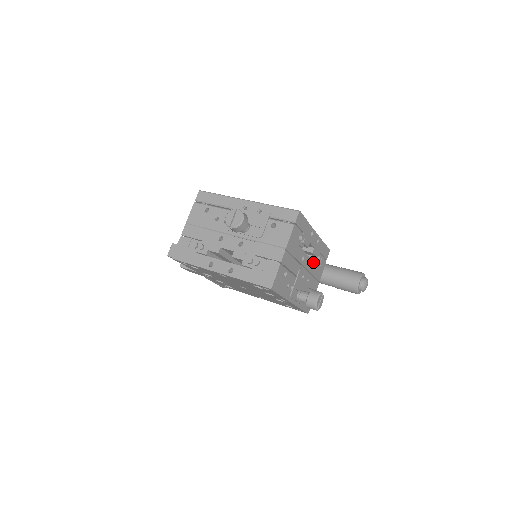
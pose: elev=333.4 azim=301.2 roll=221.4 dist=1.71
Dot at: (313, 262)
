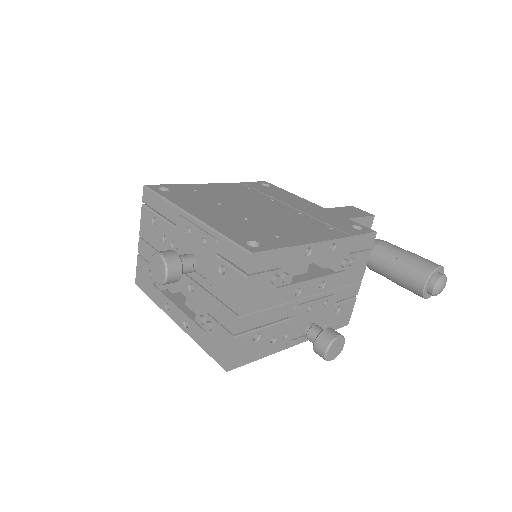
Dot at: (332, 275)
